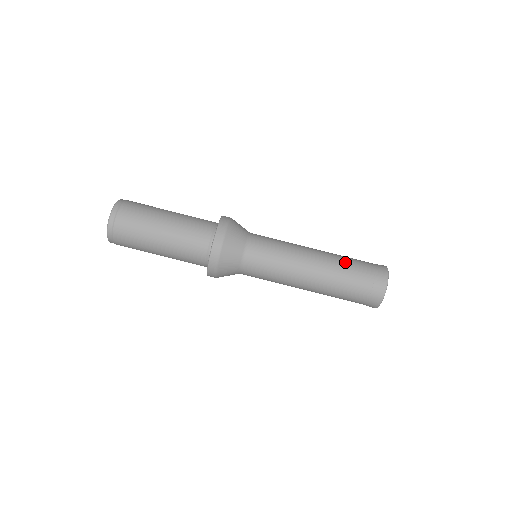
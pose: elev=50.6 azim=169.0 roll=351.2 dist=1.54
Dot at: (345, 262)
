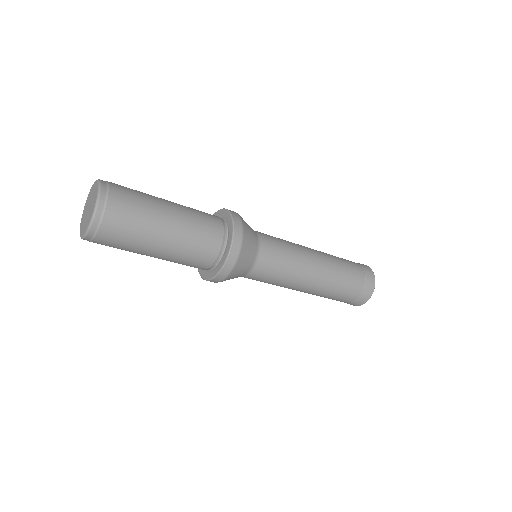
Dot at: (340, 260)
